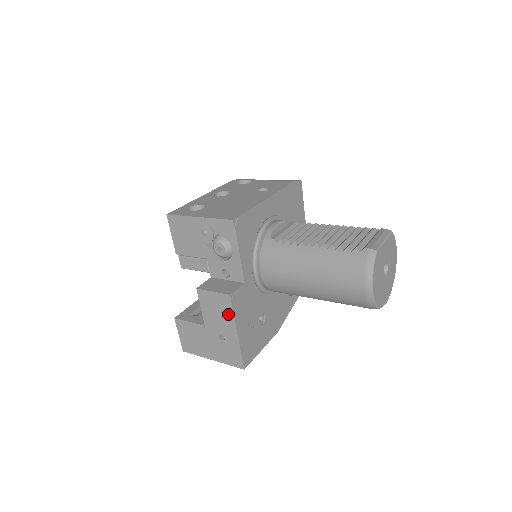
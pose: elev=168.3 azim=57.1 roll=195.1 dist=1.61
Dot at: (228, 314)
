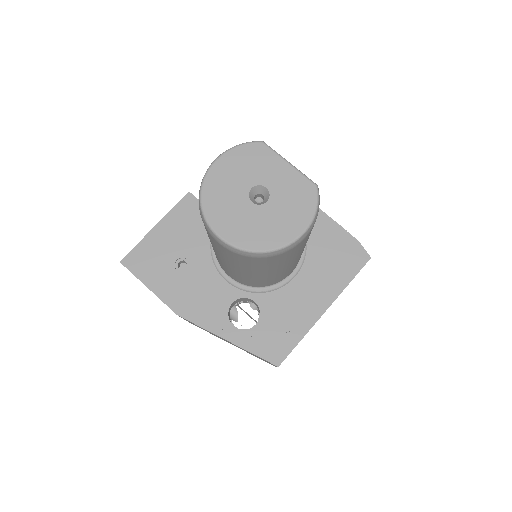
Dot at: occluded
